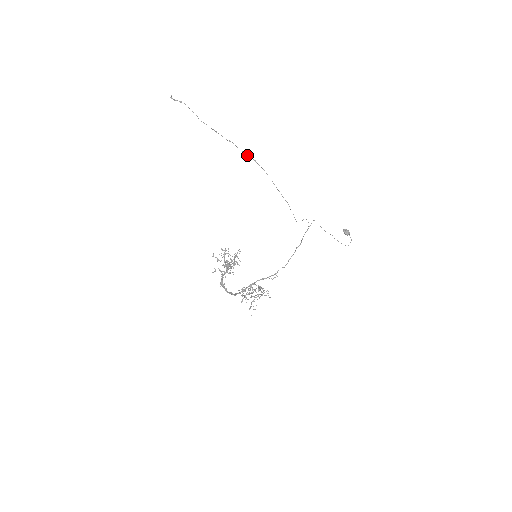
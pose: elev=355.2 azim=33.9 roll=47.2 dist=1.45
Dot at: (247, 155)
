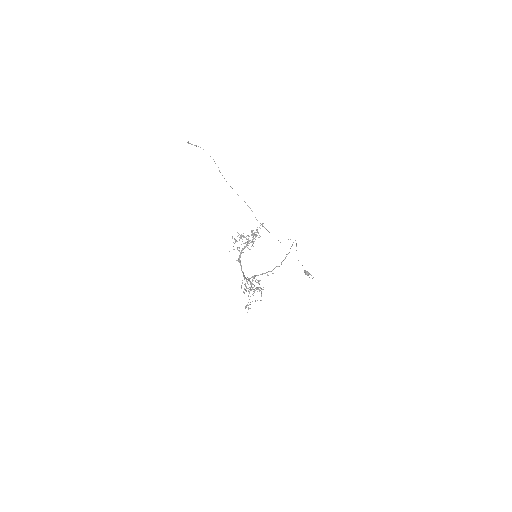
Dot at: occluded
